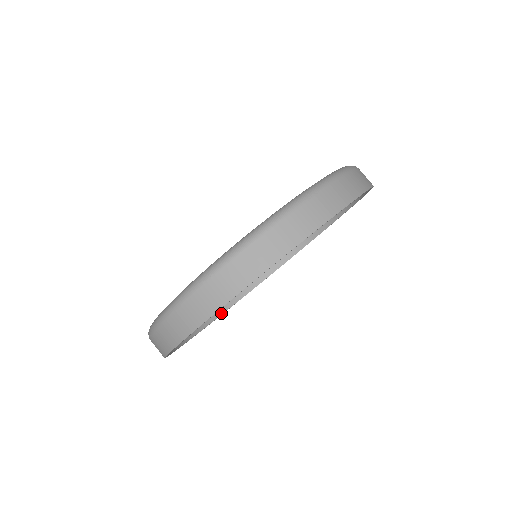
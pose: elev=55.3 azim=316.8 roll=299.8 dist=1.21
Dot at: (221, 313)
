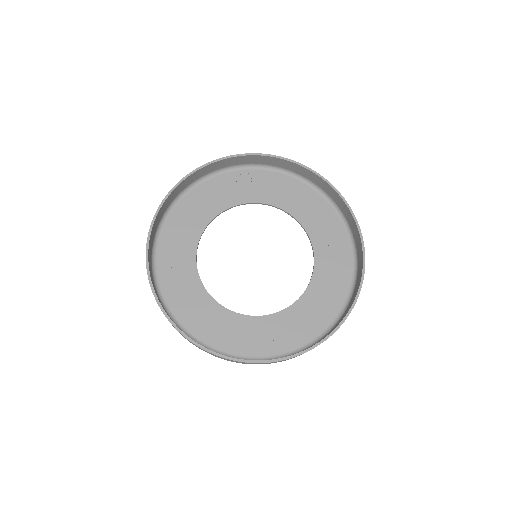
Dot at: (325, 337)
